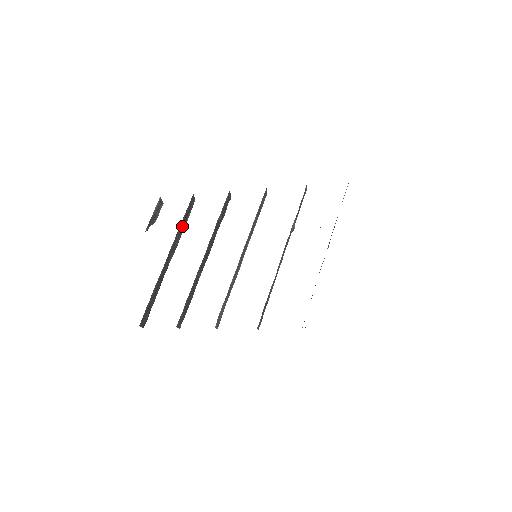
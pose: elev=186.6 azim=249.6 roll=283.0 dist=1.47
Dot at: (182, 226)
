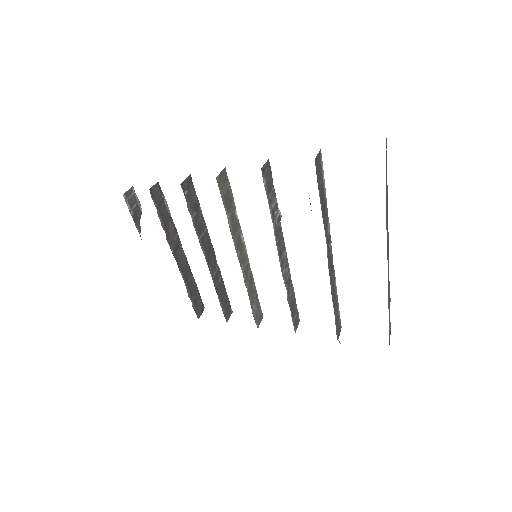
Dot at: (166, 221)
